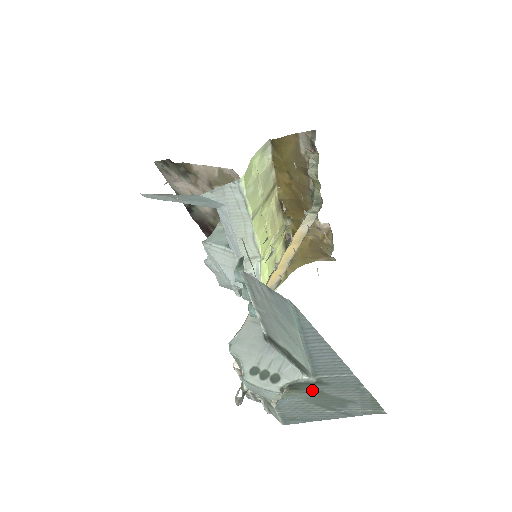
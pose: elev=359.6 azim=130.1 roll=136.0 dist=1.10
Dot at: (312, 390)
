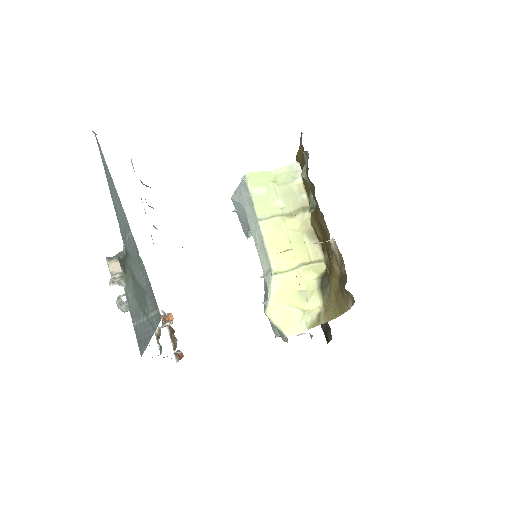
Dot at: (130, 271)
